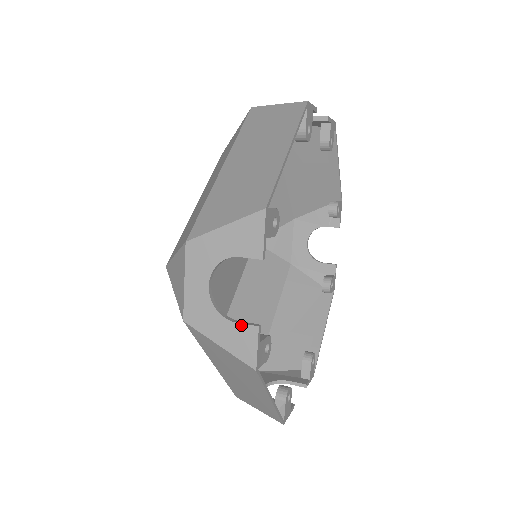
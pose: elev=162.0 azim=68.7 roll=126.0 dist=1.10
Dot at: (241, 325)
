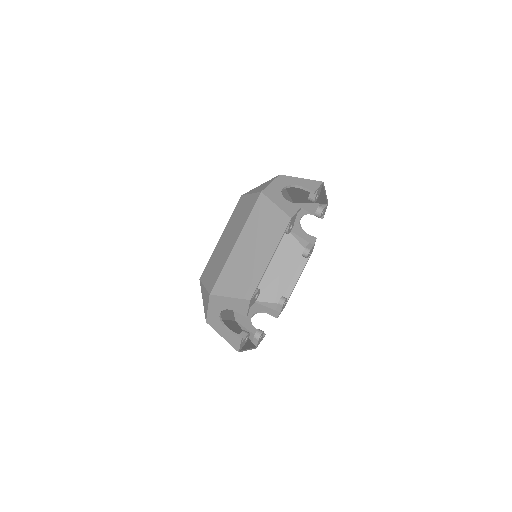
Dot at: (233, 335)
